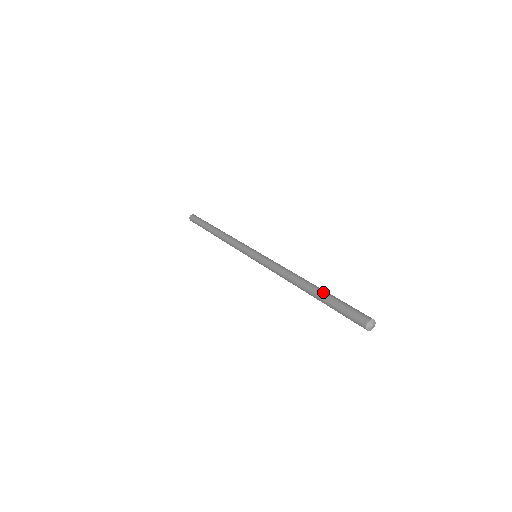
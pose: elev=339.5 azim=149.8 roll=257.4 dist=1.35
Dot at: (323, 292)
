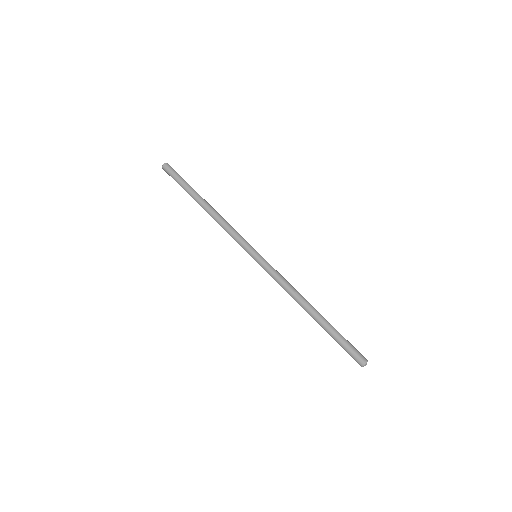
Dot at: (328, 324)
